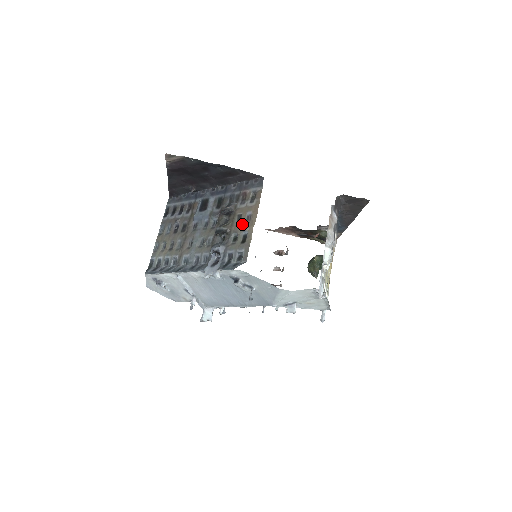
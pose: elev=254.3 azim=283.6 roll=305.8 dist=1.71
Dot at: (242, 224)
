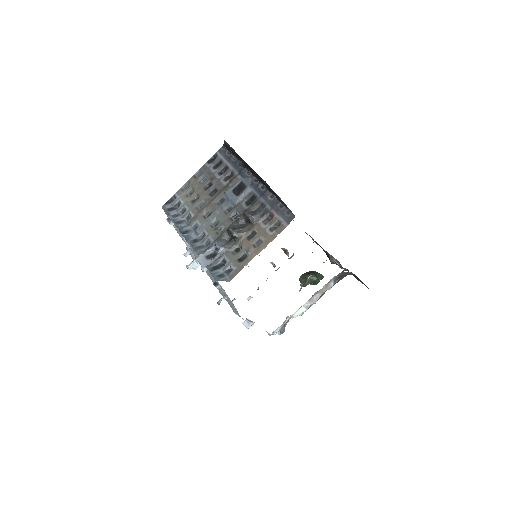
Dot at: (250, 243)
